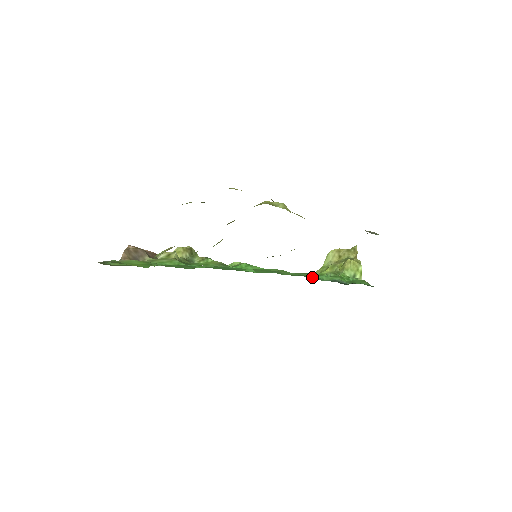
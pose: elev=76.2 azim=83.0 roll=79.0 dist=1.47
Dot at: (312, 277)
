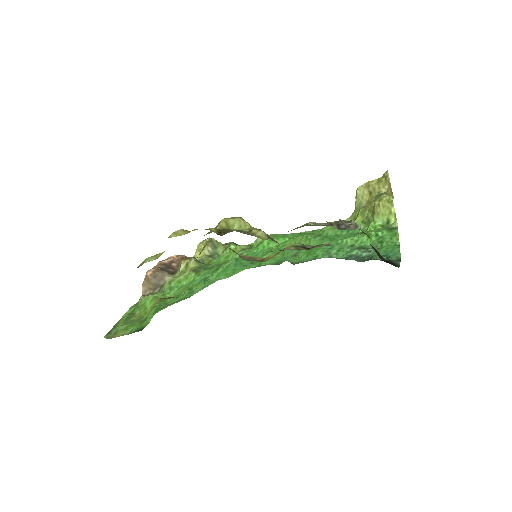
Dot at: (327, 255)
